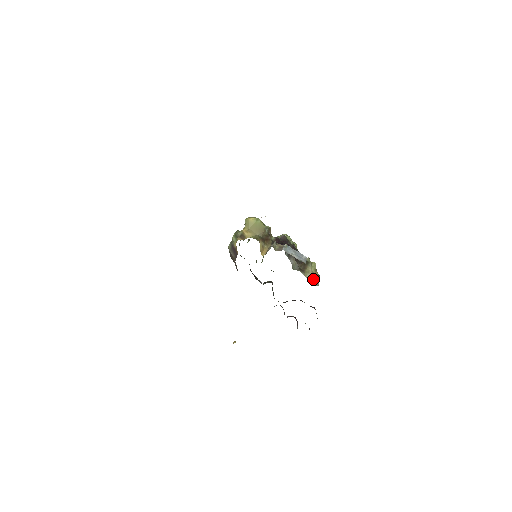
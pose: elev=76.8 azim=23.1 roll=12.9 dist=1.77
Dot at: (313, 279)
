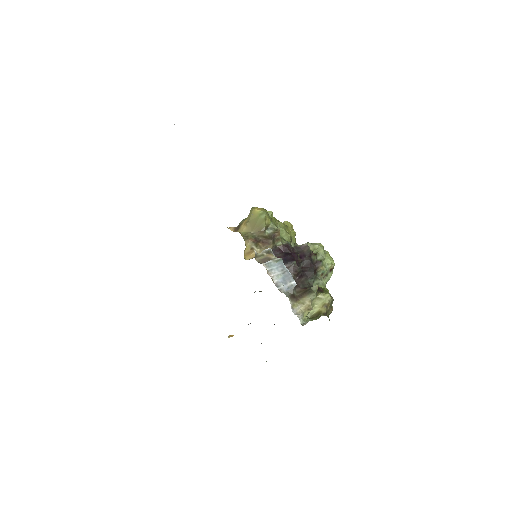
Dot at: (305, 315)
